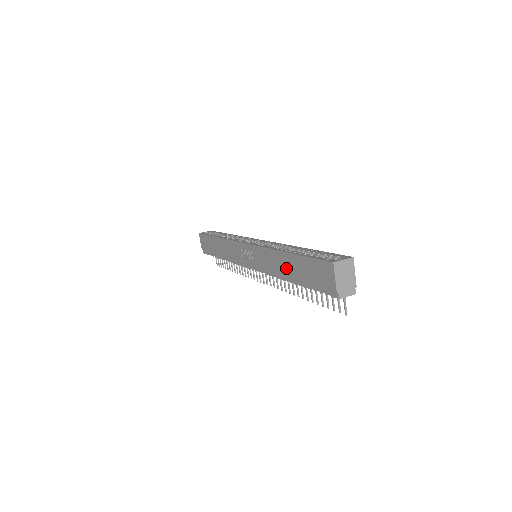
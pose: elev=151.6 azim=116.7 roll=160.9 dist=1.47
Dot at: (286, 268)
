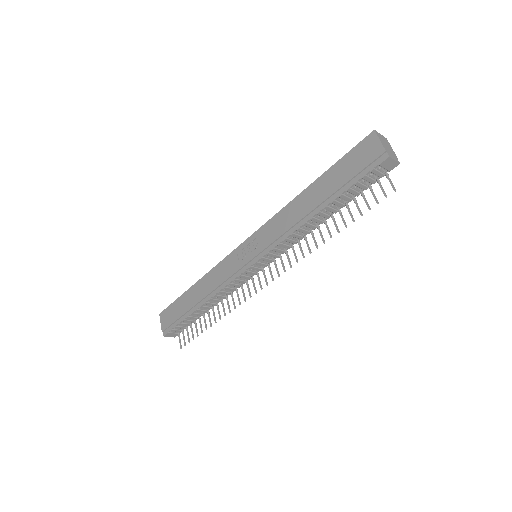
Dot at: (311, 201)
